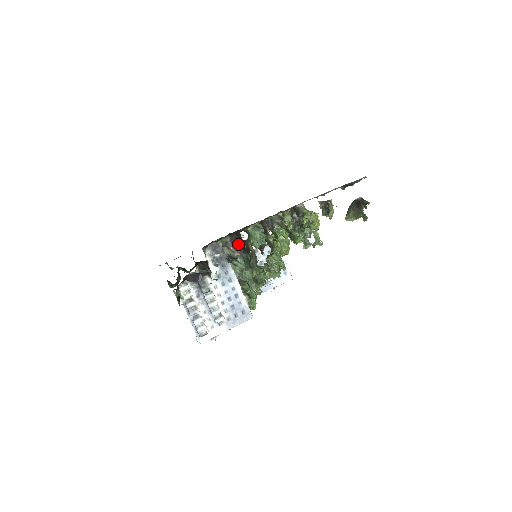
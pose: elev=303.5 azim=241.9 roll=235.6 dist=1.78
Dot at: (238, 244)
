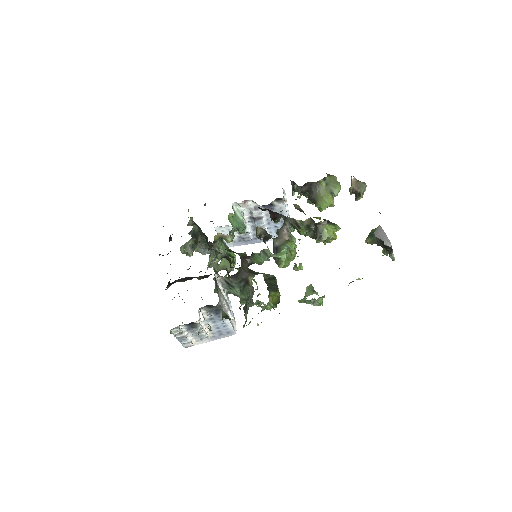
Dot at: (238, 276)
